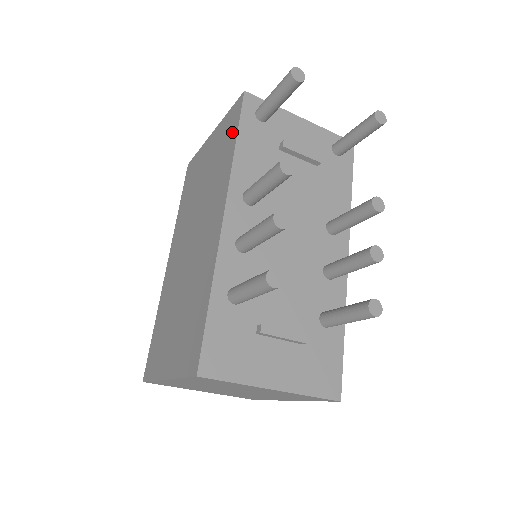
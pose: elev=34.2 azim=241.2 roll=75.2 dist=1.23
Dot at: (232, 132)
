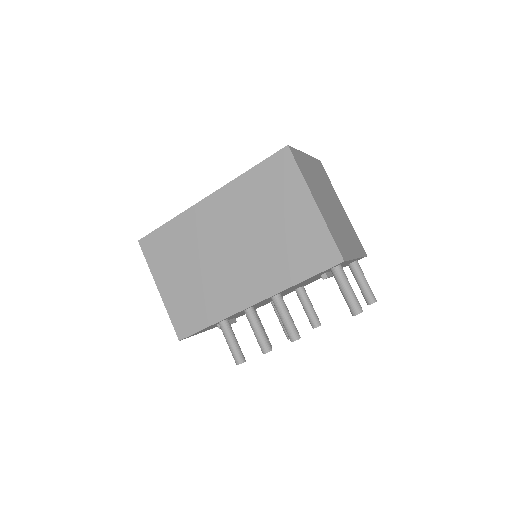
Dot at: (311, 265)
